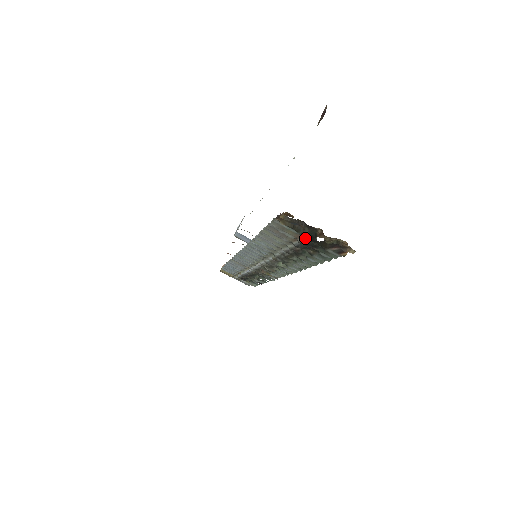
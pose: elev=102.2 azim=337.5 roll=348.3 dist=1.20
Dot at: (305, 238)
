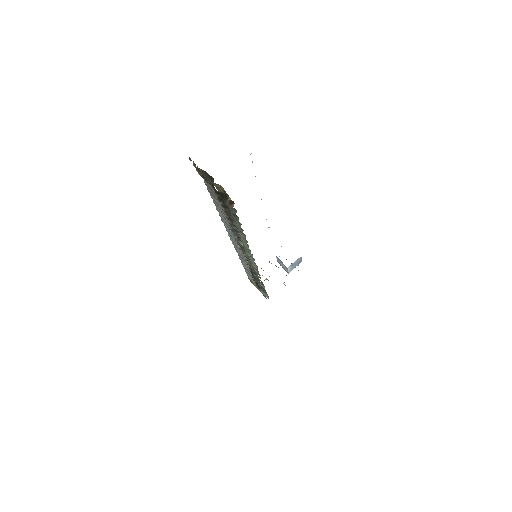
Dot at: (215, 191)
